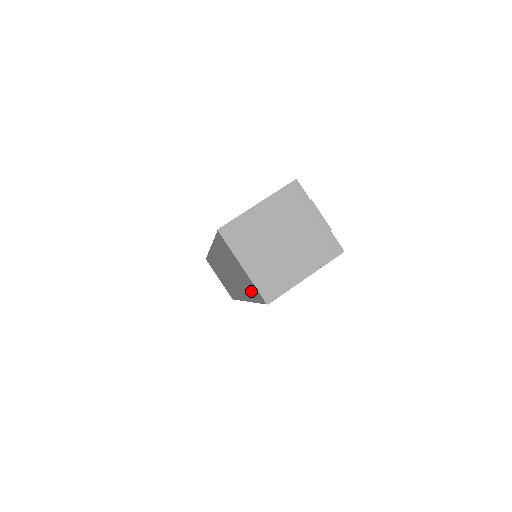
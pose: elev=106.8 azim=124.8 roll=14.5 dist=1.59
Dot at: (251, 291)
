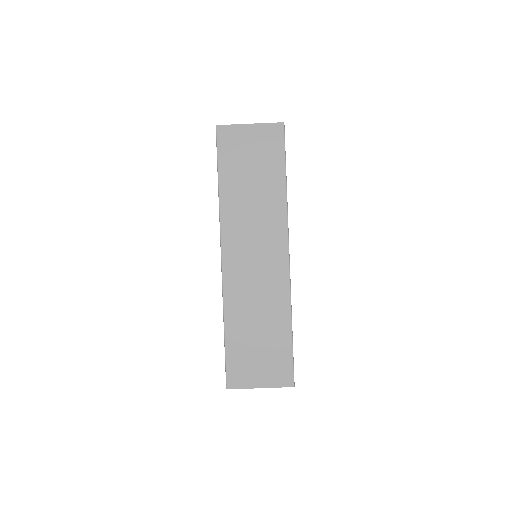
Dot at: occluded
